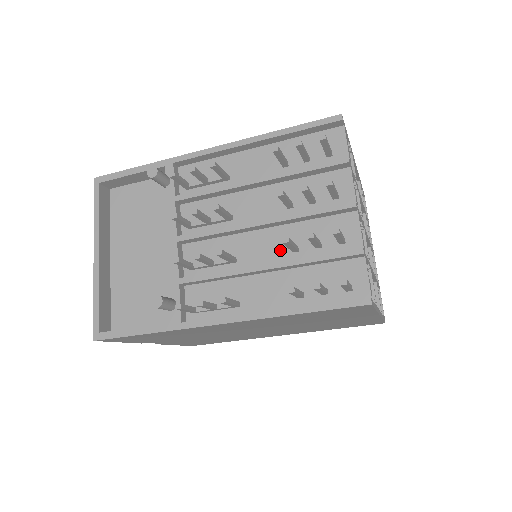
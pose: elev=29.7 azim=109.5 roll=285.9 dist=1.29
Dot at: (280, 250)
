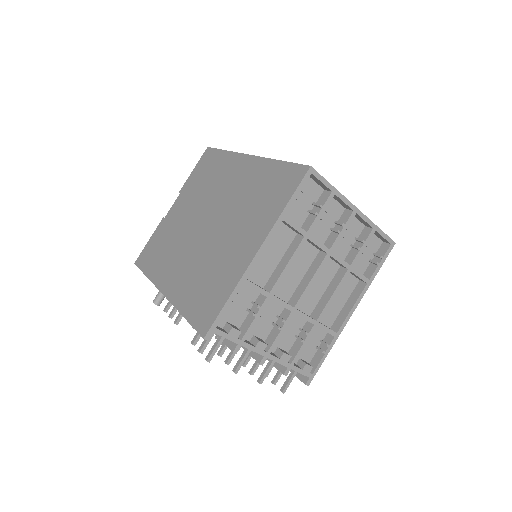
Dot at: occluded
